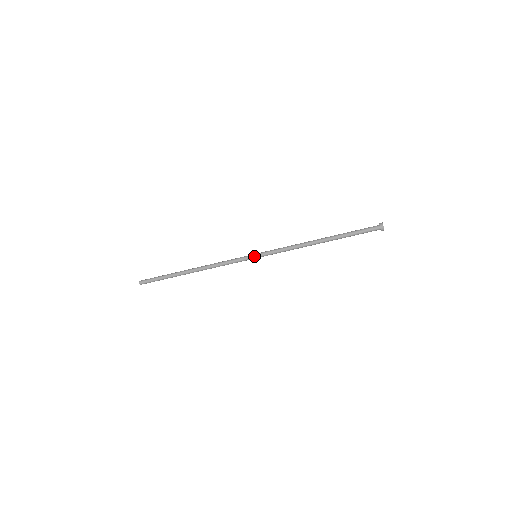
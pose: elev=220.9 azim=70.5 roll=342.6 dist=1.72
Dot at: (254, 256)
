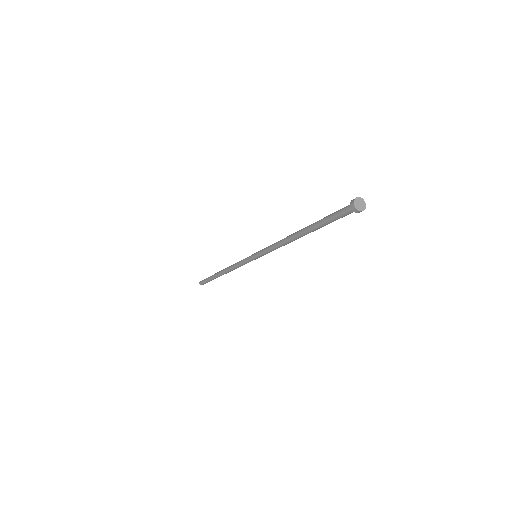
Dot at: (252, 256)
